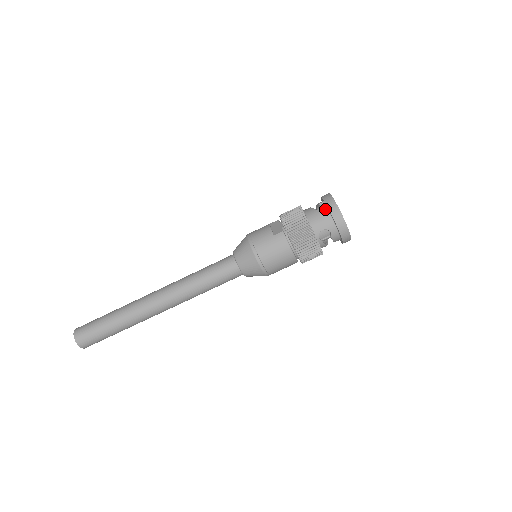
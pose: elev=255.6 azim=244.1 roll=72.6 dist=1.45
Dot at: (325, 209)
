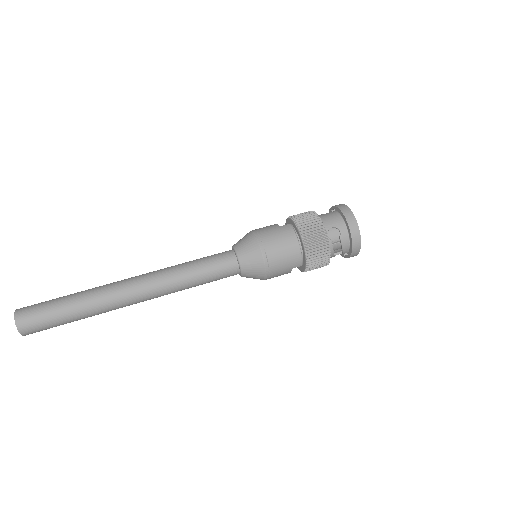
Dot at: (335, 212)
